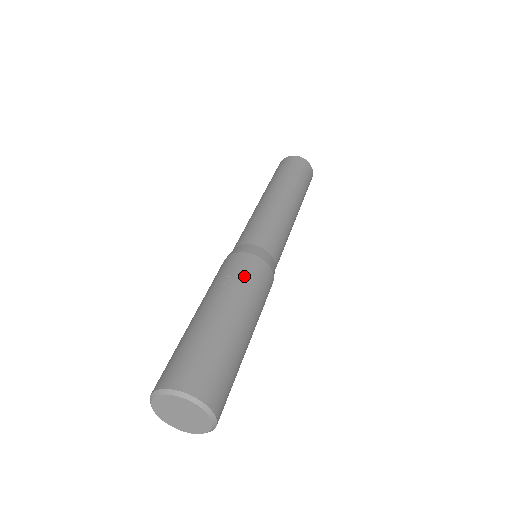
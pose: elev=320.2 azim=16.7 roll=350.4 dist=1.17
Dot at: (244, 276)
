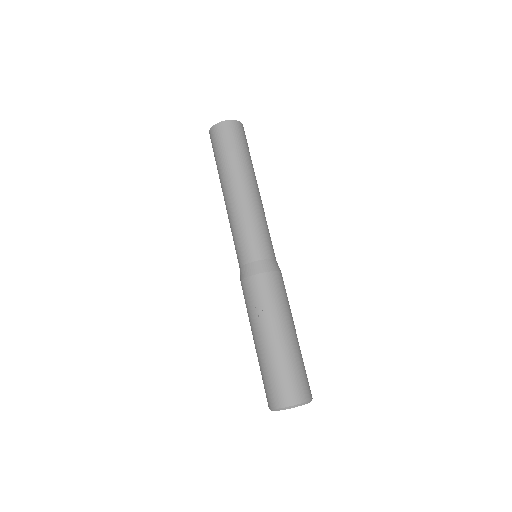
Dot at: (268, 298)
